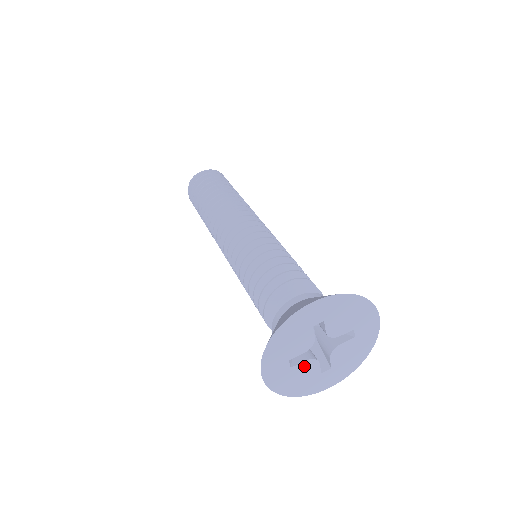
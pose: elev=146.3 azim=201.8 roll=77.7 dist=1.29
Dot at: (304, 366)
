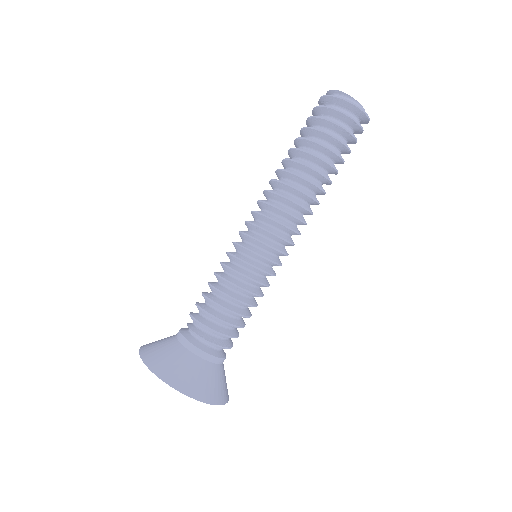
Dot at: occluded
